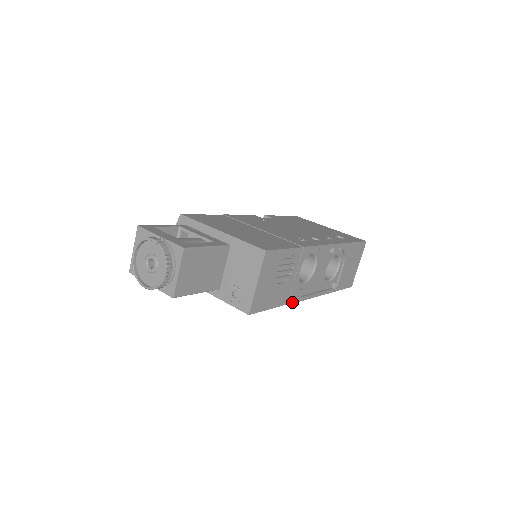
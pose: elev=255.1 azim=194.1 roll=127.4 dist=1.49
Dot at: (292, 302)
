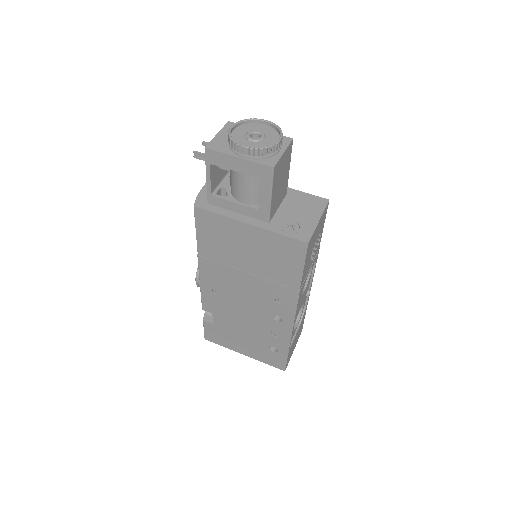
Dot at: (299, 296)
